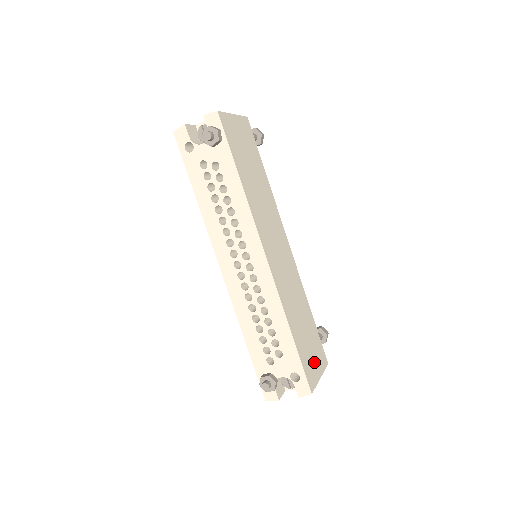
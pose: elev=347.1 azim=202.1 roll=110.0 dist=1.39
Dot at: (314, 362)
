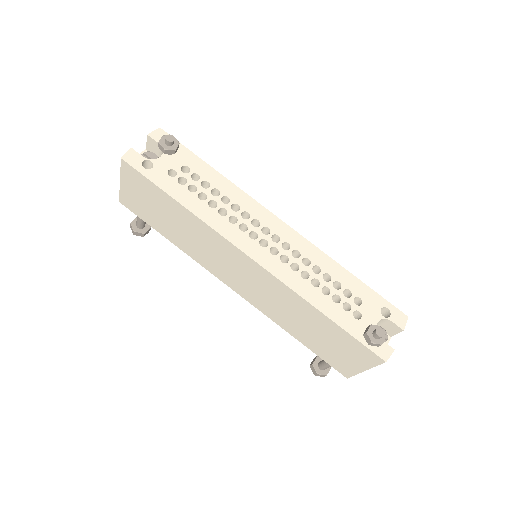
Dot at: occluded
